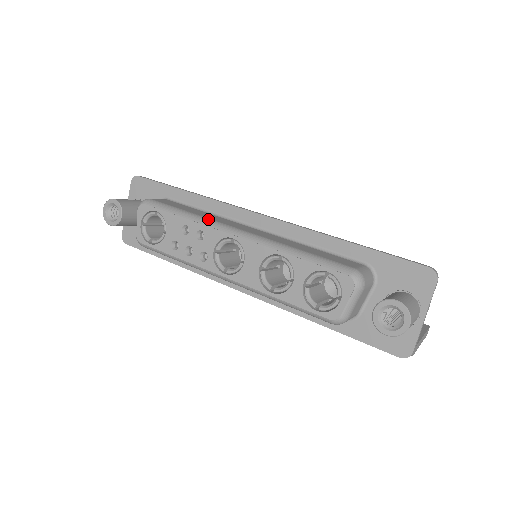
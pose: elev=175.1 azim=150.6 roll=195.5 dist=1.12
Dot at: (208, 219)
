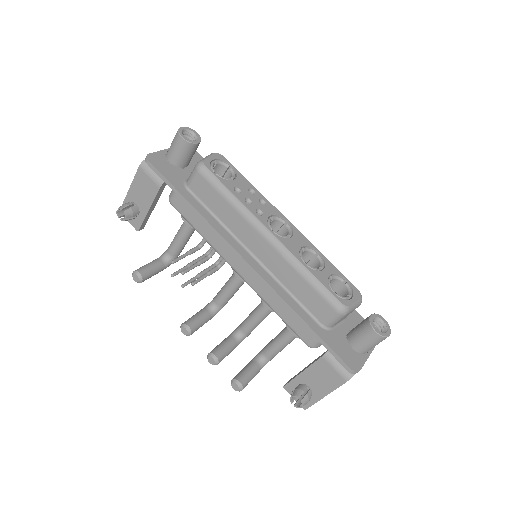
Dot at: occluded
